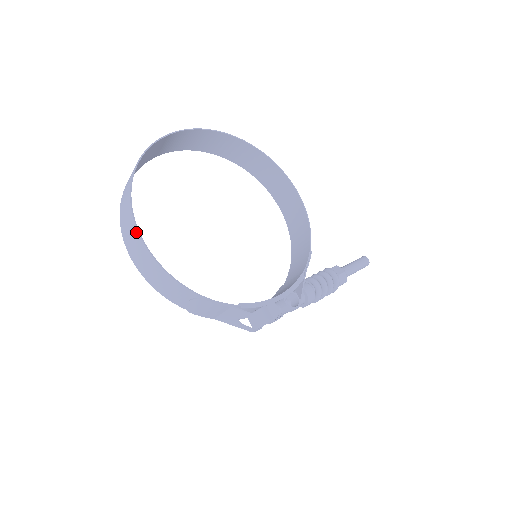
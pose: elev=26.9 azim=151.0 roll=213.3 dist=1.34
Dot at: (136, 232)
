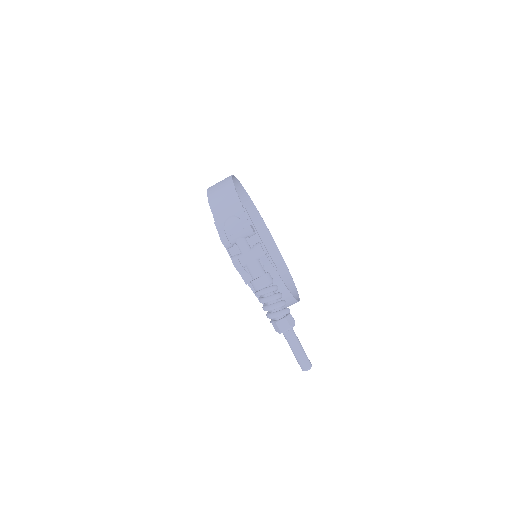
Dot at: (233, 178)
